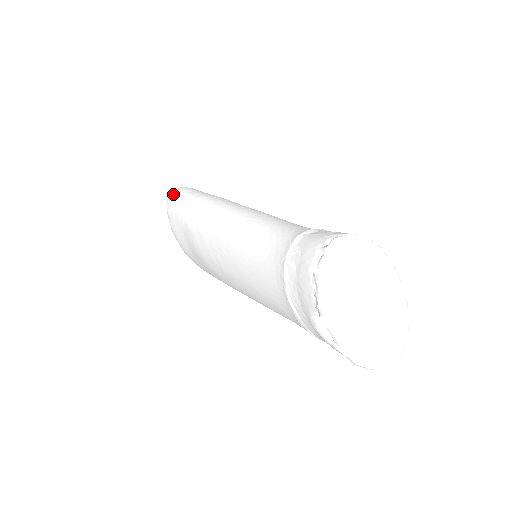
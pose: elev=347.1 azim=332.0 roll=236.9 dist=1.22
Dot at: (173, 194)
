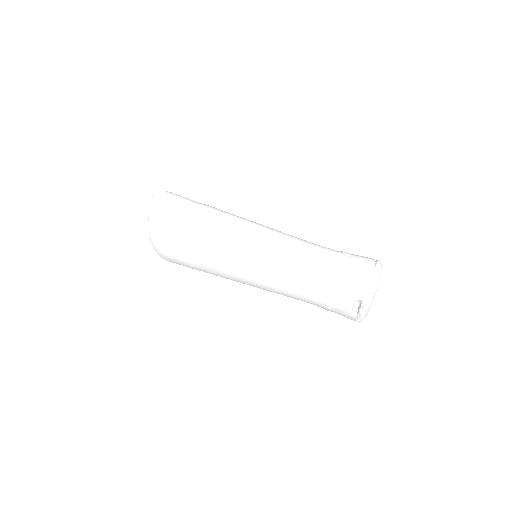
Dot at: (163, 199)
